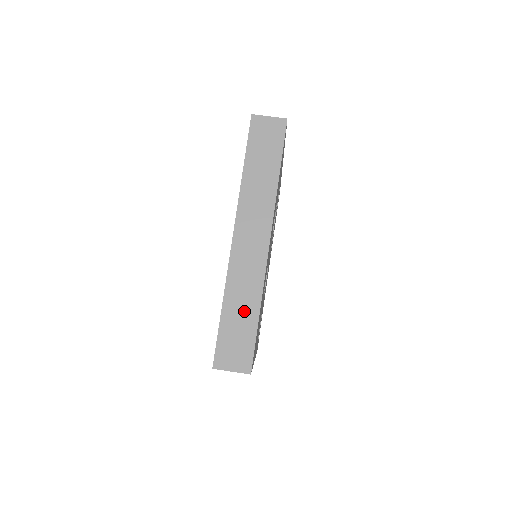
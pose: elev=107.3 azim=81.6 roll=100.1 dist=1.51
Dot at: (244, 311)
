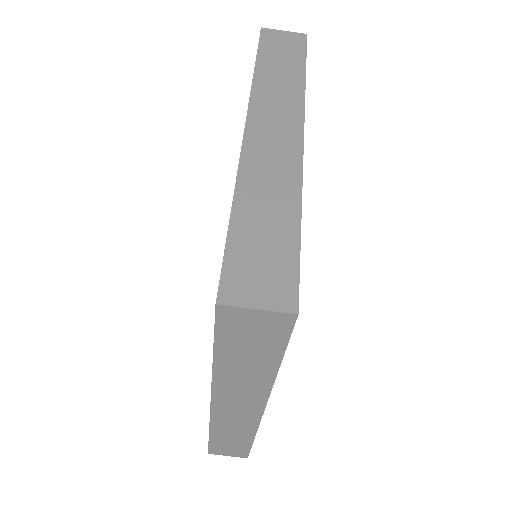
Dot at: (273, 214)
